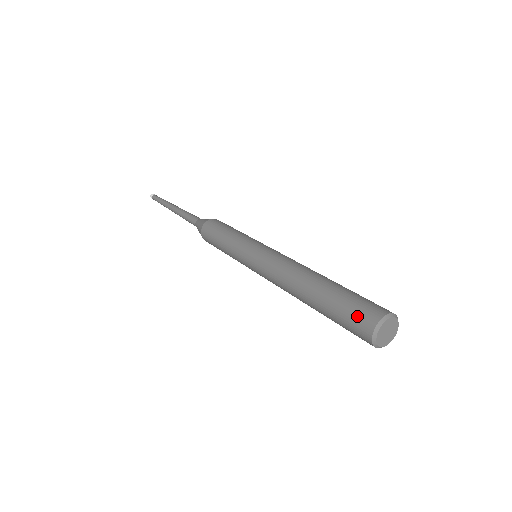
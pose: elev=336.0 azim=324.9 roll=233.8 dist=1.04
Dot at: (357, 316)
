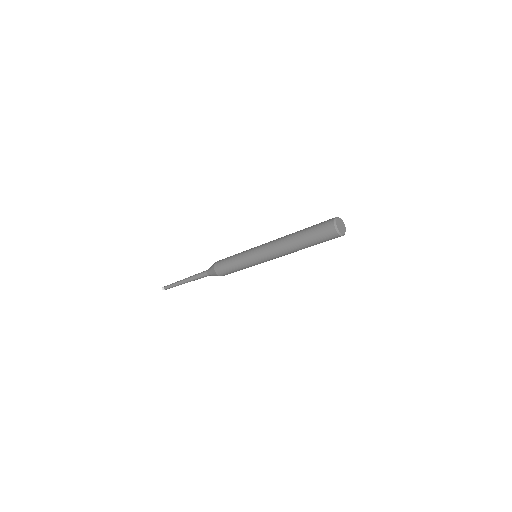
Dot at: (324, 224)
